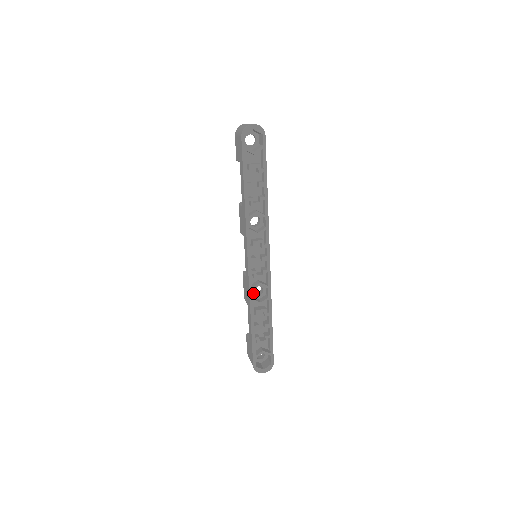
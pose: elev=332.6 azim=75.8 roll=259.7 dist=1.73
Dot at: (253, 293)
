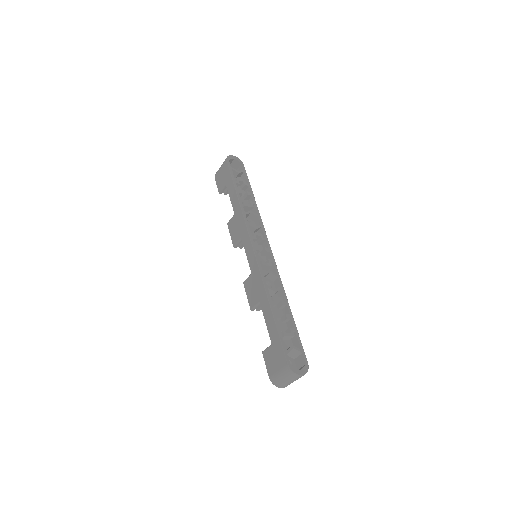
Dot at: occluded
